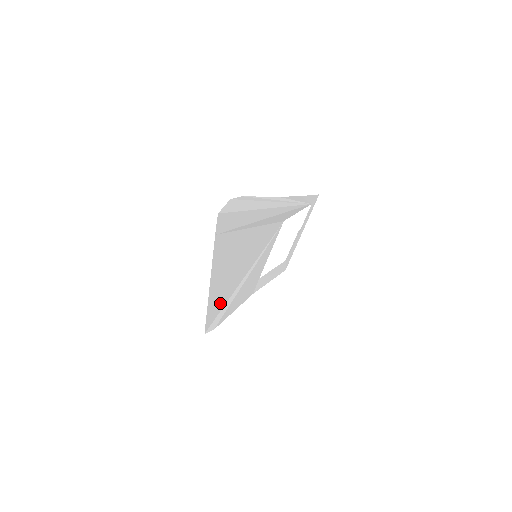
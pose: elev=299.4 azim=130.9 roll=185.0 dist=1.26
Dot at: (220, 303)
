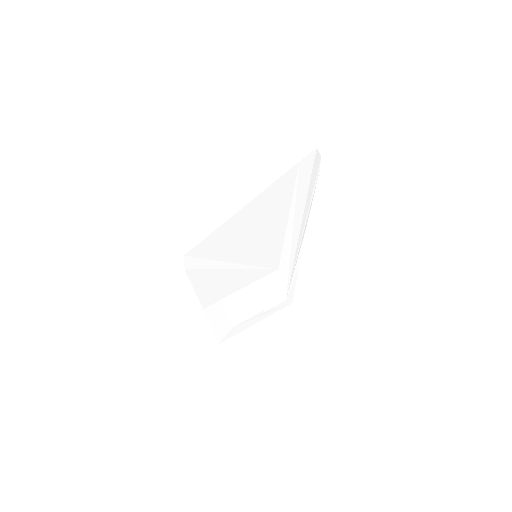
Dot at: (217, 247)
